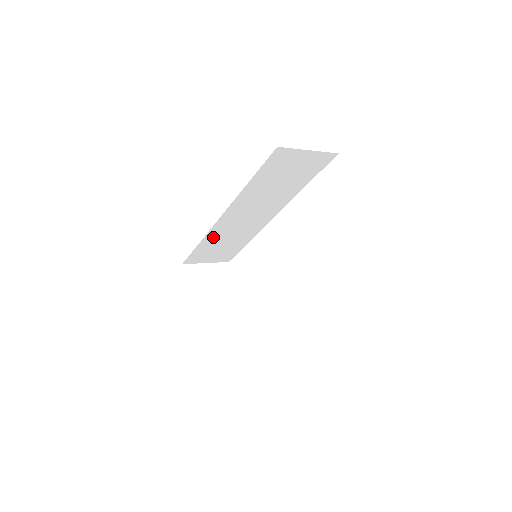
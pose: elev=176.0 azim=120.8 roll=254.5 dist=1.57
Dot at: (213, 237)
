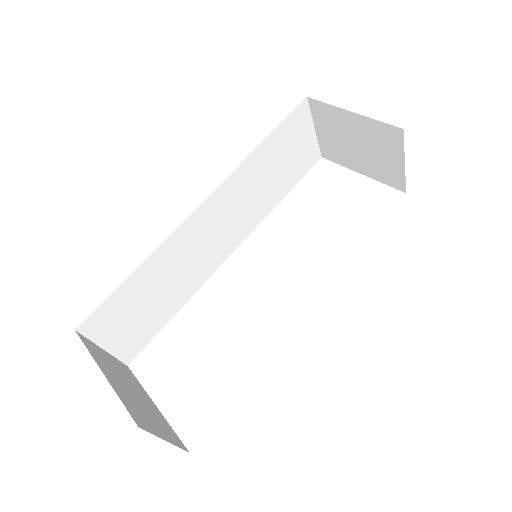
Dot at: (164, 257)
